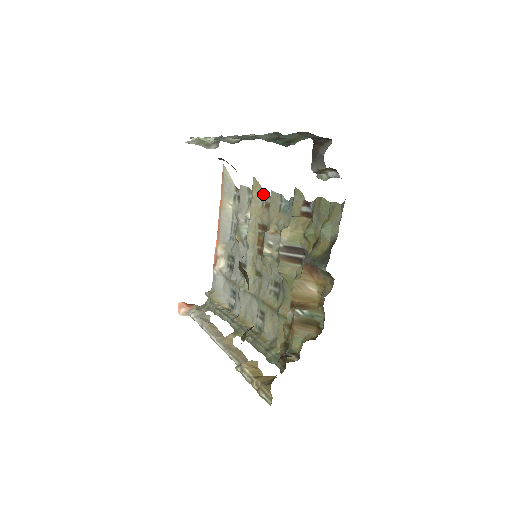
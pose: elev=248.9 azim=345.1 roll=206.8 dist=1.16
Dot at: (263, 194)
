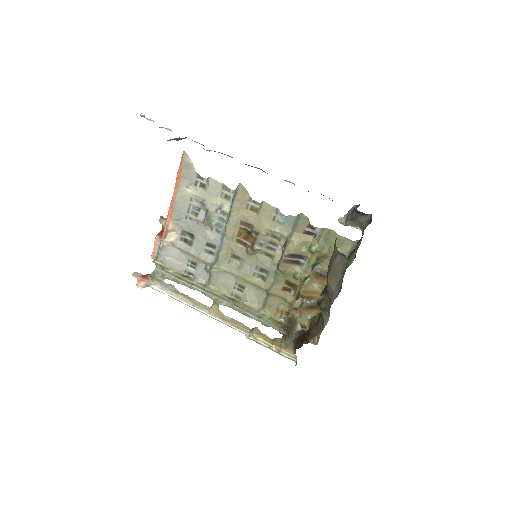
Dot at: (249, 199)
